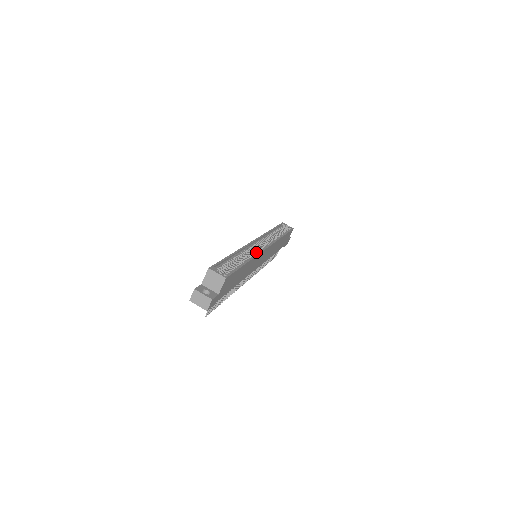
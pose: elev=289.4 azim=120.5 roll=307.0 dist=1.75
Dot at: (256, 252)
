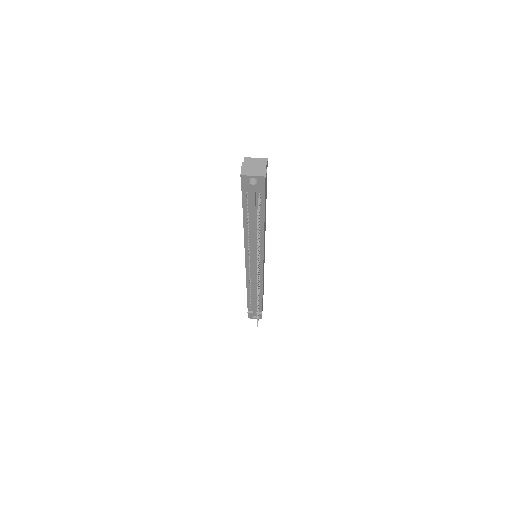
Dot at: occluded
